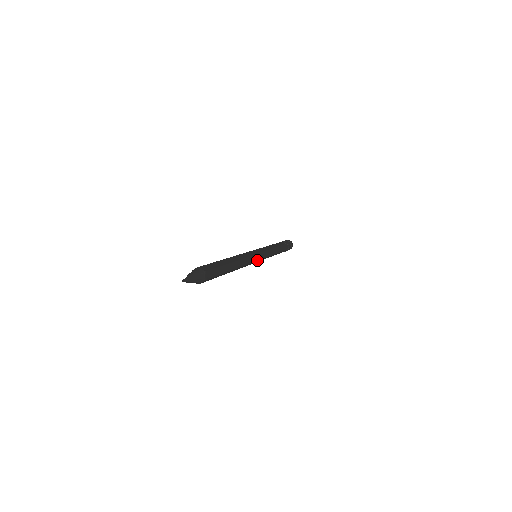
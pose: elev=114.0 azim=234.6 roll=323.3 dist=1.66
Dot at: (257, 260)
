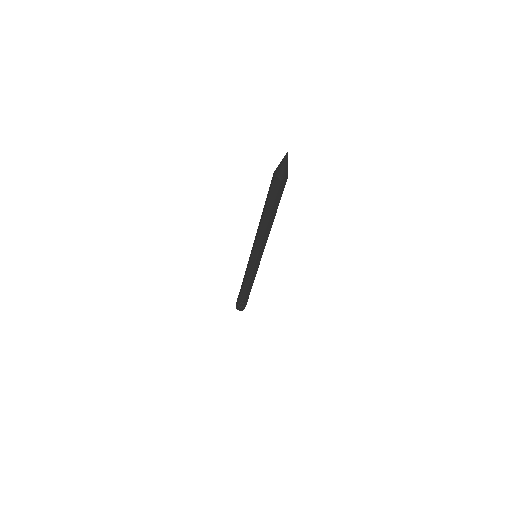
Dot at: occluded
